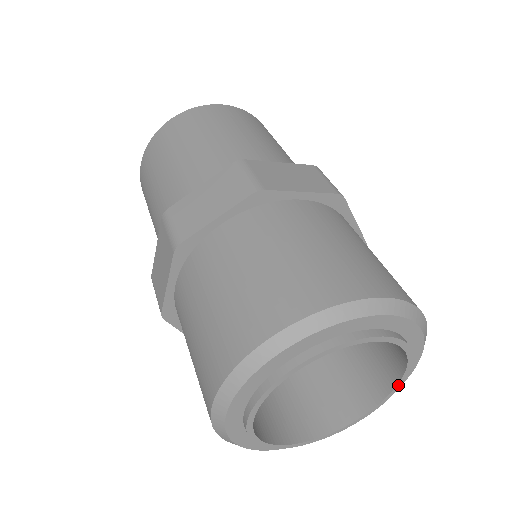
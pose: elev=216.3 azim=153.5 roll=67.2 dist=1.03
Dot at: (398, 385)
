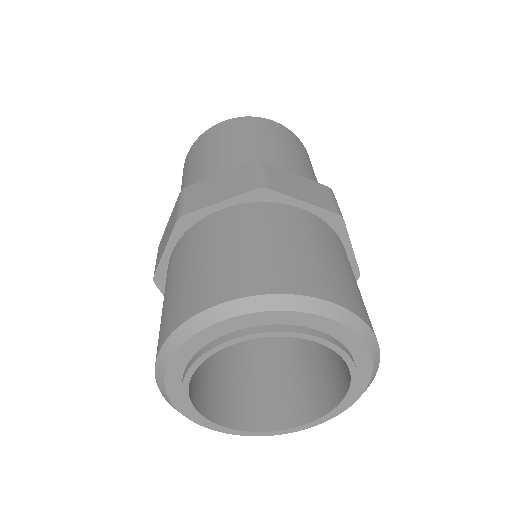
Dot at: (350, 368)
